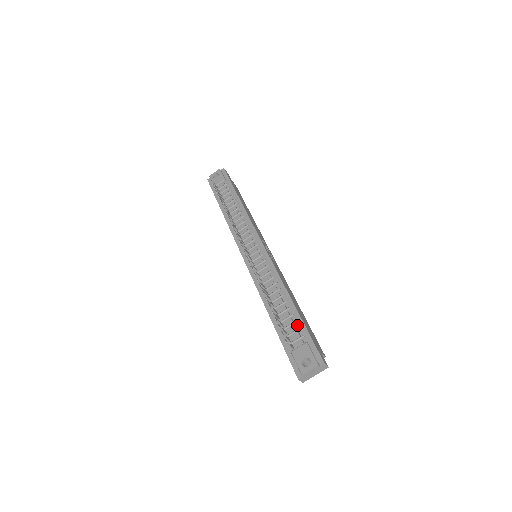
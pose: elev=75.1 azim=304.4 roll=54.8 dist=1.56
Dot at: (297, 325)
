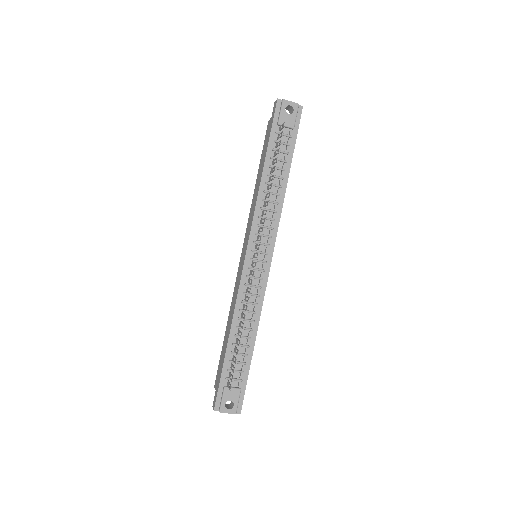
Dot at: (244, 367)
